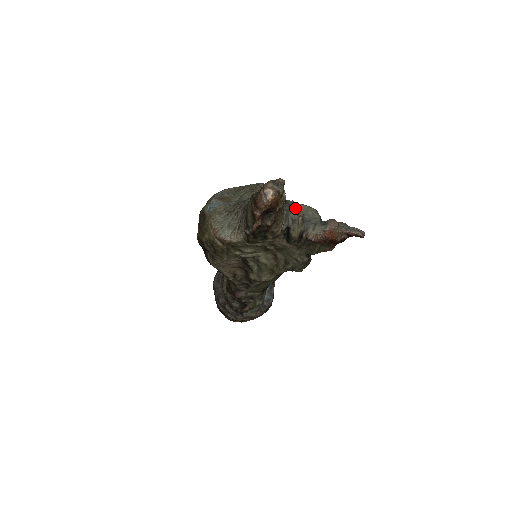
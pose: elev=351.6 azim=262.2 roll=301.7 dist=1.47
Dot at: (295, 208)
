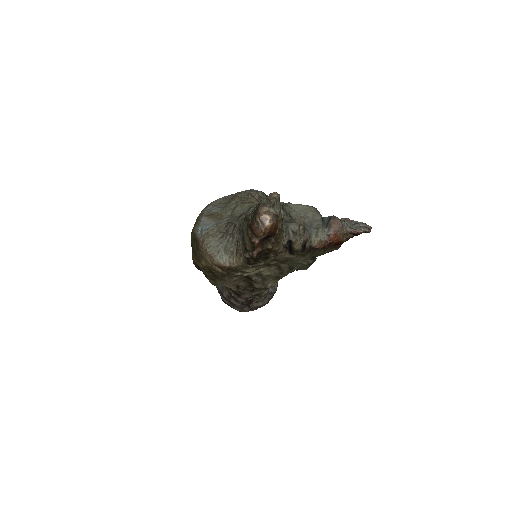
Dot at: (294, 217)
